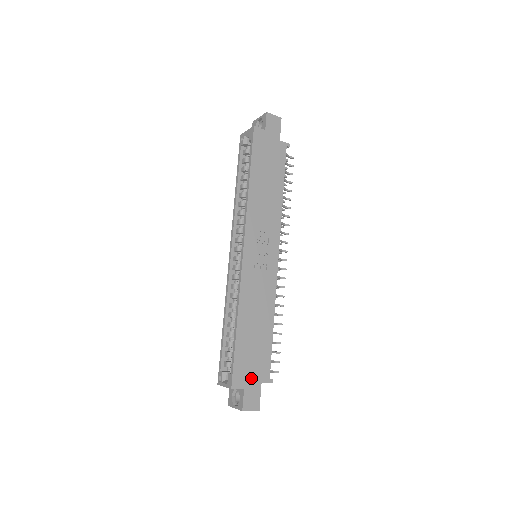
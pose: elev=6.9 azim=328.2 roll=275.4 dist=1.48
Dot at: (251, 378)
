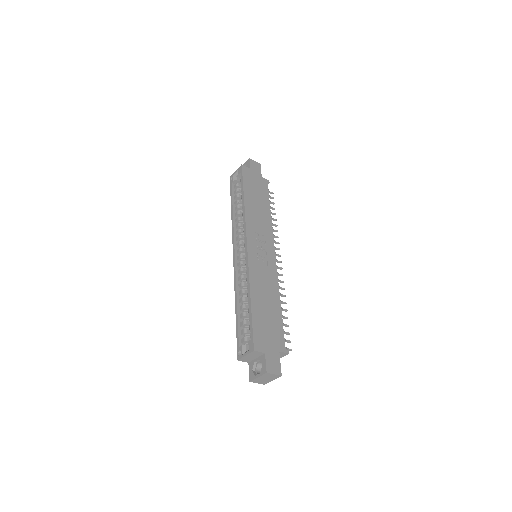
Dot at: (269, 345)
